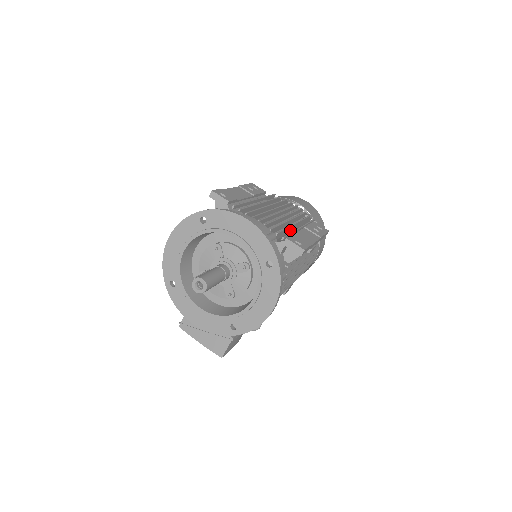
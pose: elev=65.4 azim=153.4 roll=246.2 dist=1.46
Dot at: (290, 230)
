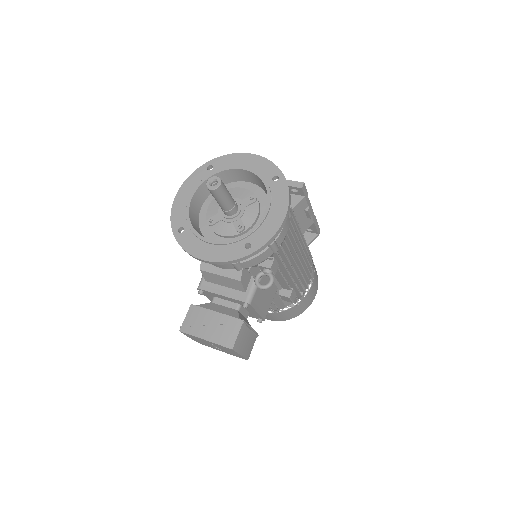
Dot at: occluded
